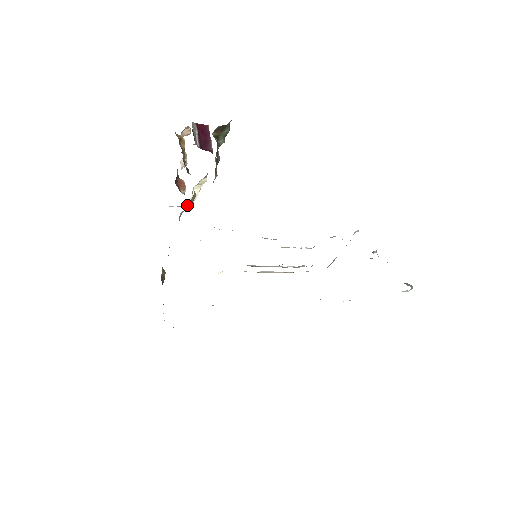
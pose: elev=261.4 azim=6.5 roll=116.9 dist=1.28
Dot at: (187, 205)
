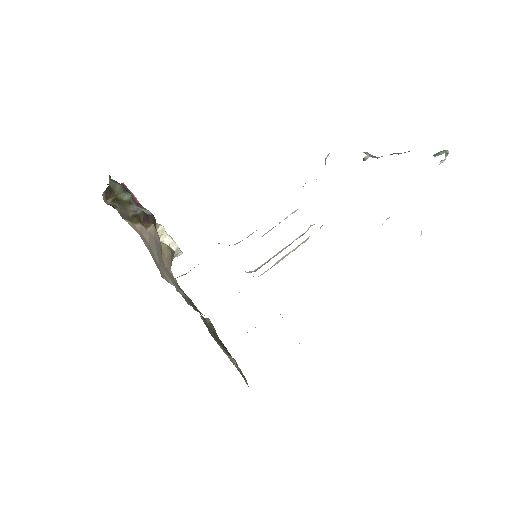
Dot at: occluded
